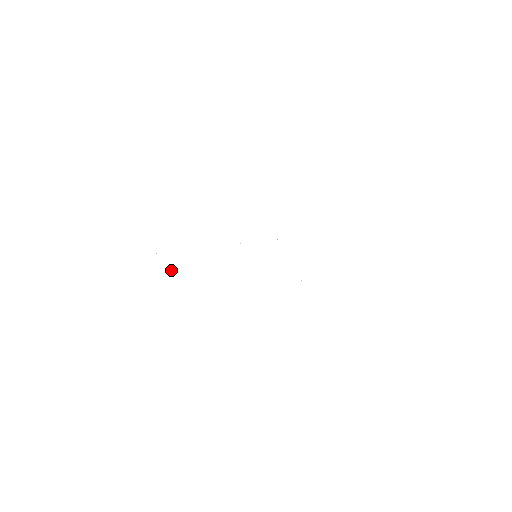
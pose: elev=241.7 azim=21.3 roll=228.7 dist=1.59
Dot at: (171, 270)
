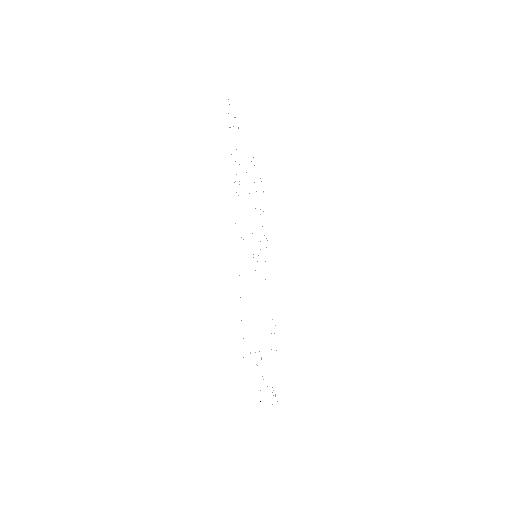
Dot at: occluded
